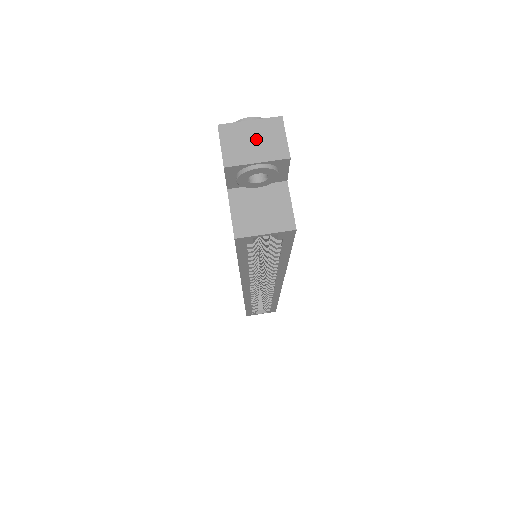
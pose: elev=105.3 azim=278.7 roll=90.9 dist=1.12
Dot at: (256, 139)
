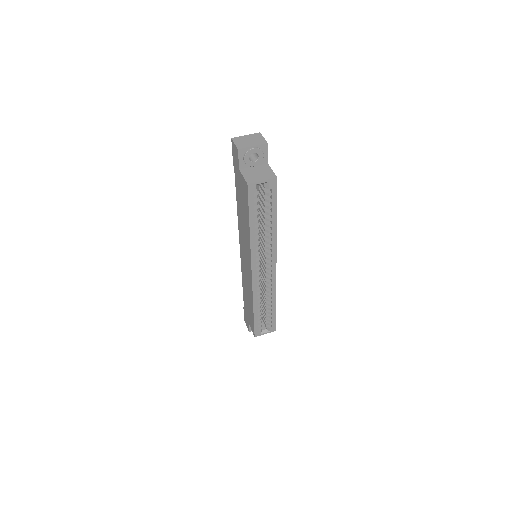
Dot at: (250, 140)
